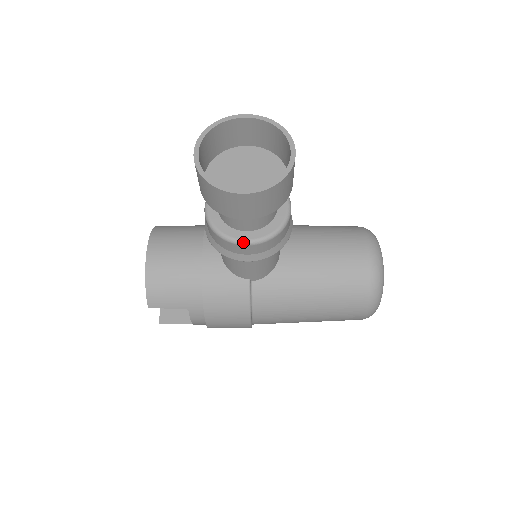
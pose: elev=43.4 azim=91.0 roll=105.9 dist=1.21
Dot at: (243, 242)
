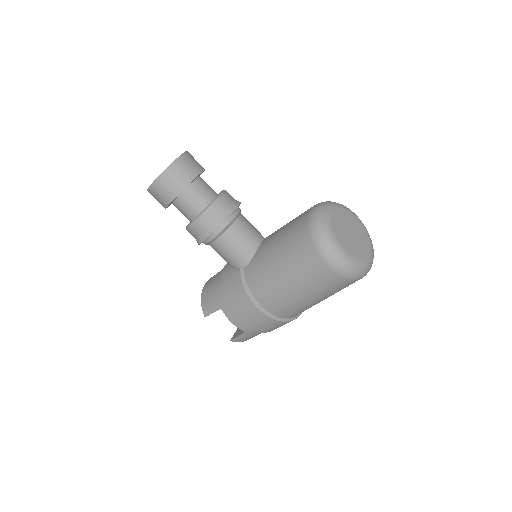
Dot at: (190, 224)
